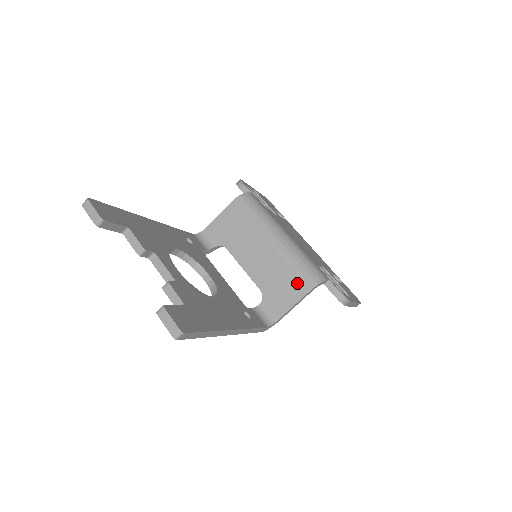
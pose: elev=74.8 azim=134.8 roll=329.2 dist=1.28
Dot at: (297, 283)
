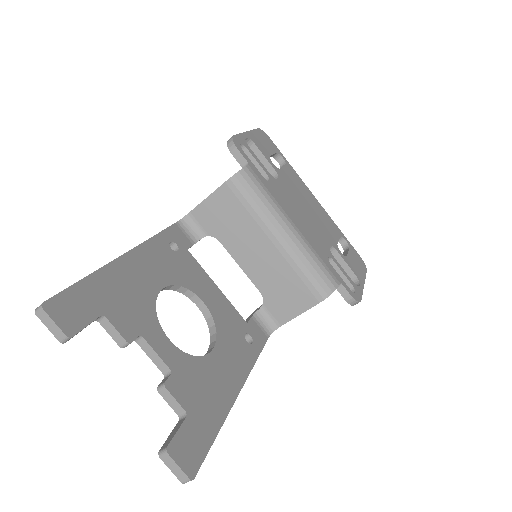
Dot at: (305, 293)
